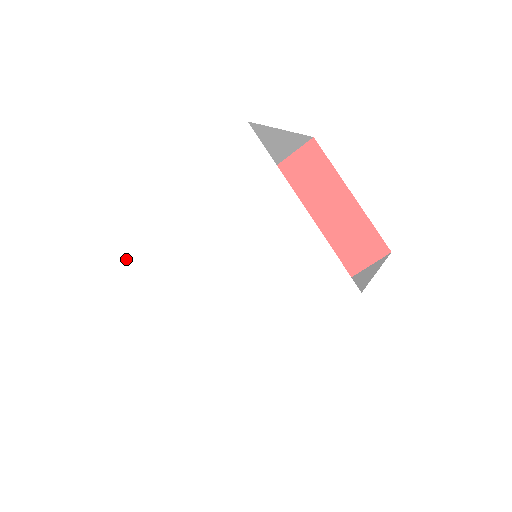
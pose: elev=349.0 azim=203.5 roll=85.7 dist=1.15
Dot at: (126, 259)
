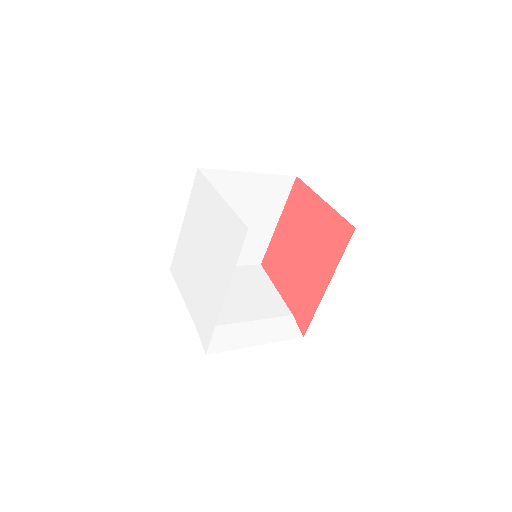
Dot at: (177, 272)
